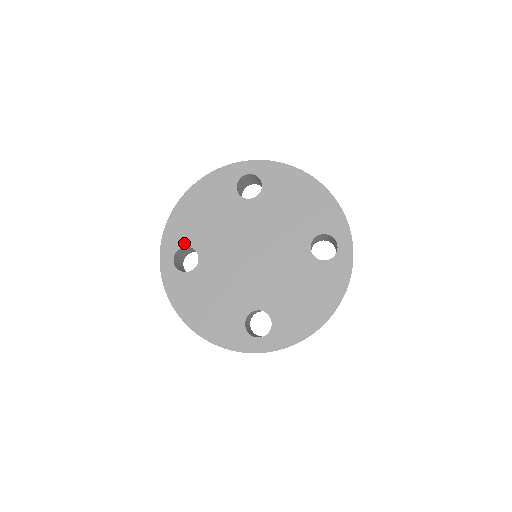
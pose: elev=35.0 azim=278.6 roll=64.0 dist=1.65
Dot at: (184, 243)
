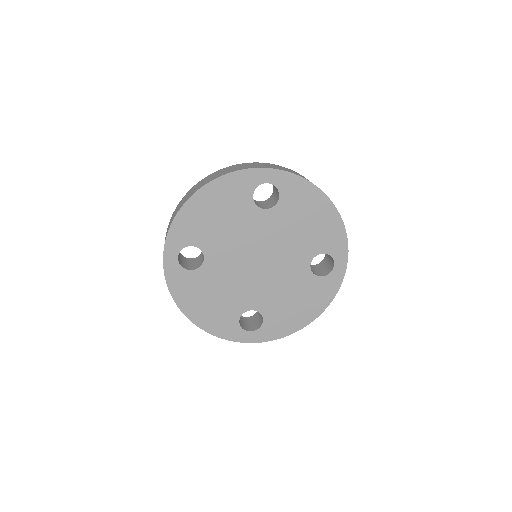
Dot at: (191, 242)
